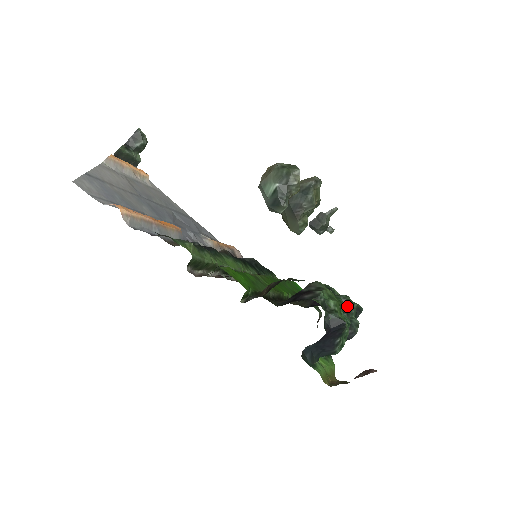
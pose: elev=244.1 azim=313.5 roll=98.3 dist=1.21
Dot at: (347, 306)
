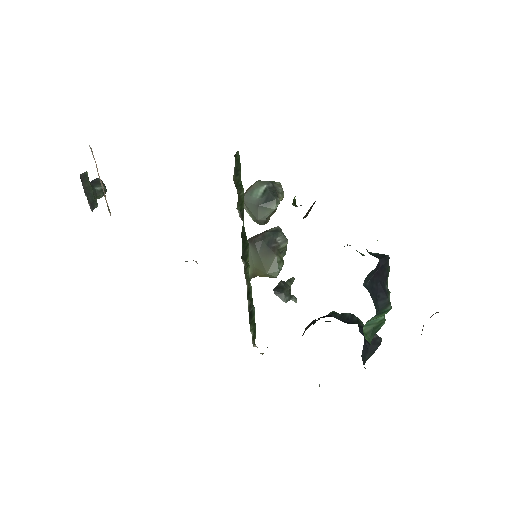
Dot at: (357, 319)
